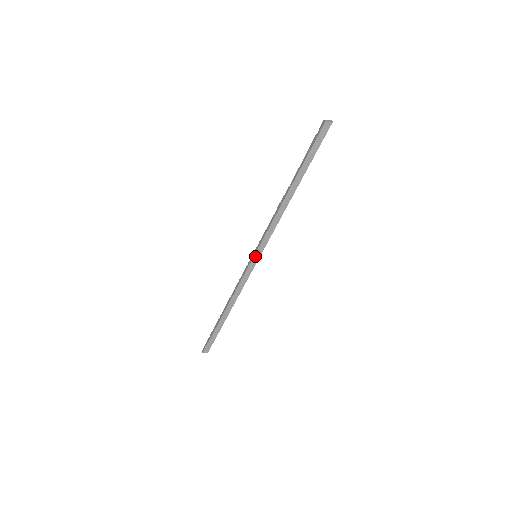
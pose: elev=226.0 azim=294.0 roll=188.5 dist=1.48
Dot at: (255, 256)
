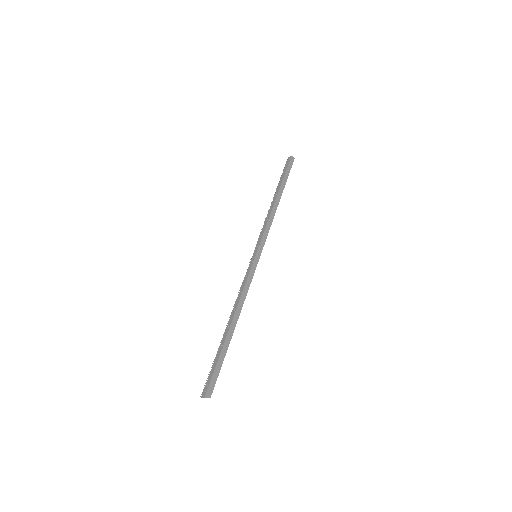
Dot at: (257, 253)
